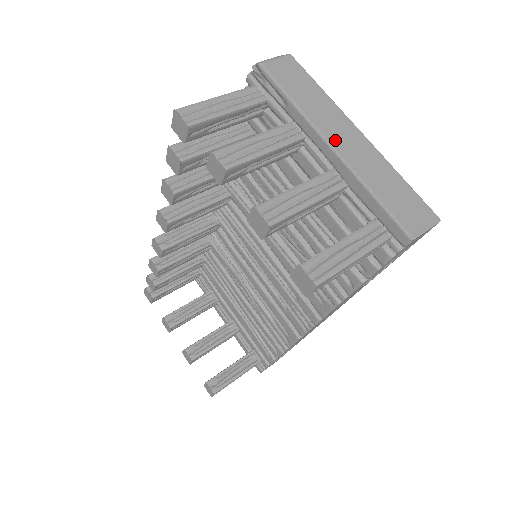
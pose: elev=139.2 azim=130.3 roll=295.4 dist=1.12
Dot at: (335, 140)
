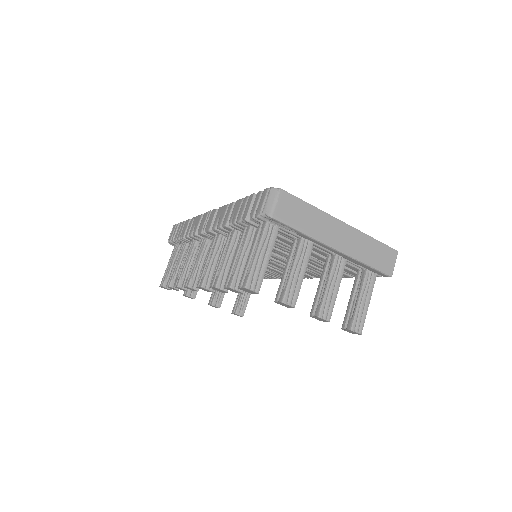
Dot at: (336, 243)
